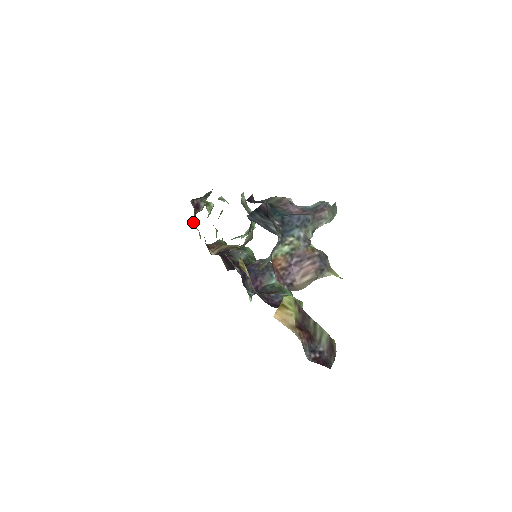
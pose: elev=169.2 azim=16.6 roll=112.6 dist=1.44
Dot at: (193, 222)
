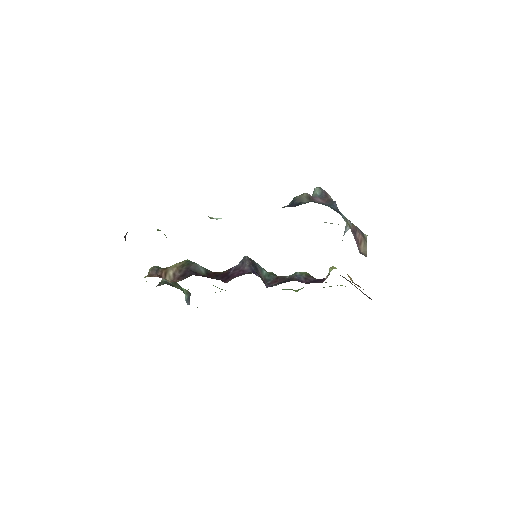
Dot at: occluded
